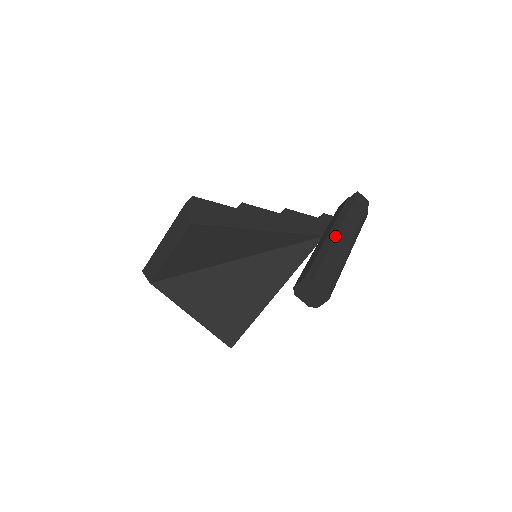
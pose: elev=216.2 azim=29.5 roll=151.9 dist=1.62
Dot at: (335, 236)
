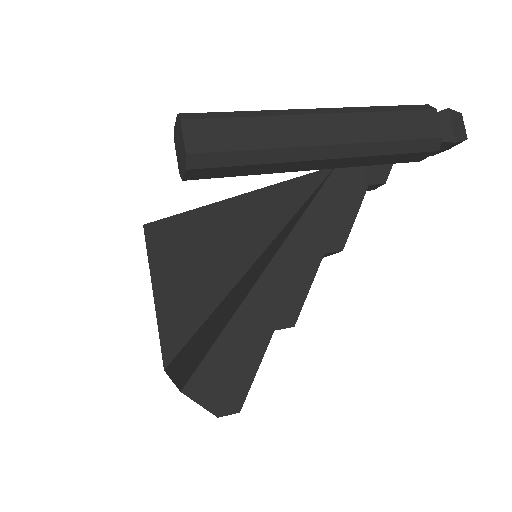
Dot at: occluded
